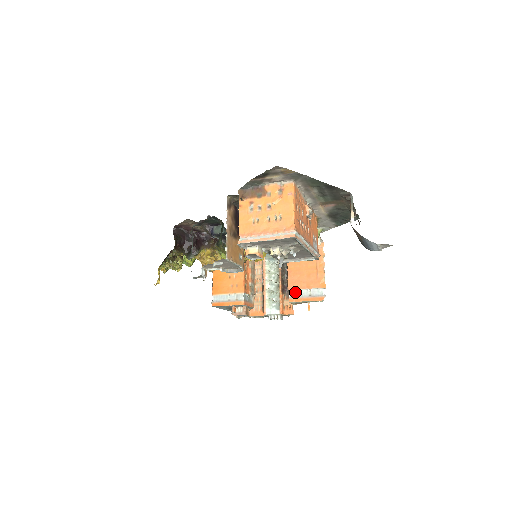
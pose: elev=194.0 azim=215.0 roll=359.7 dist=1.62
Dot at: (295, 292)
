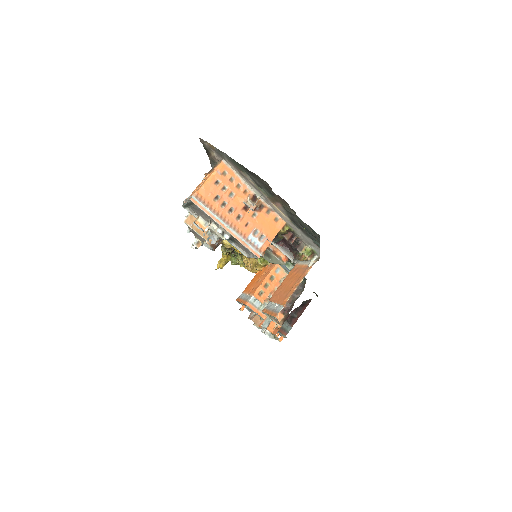
Dot at: (270, 304)
